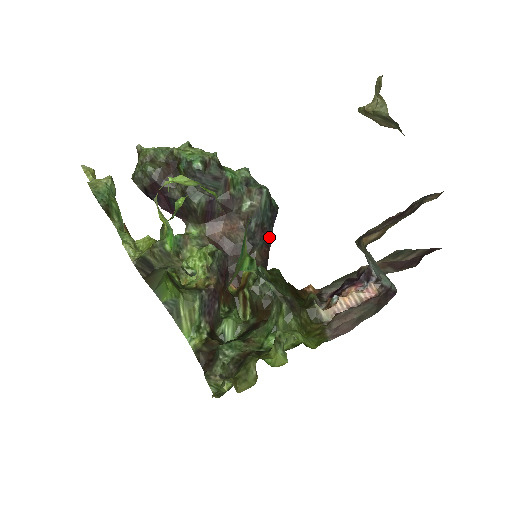
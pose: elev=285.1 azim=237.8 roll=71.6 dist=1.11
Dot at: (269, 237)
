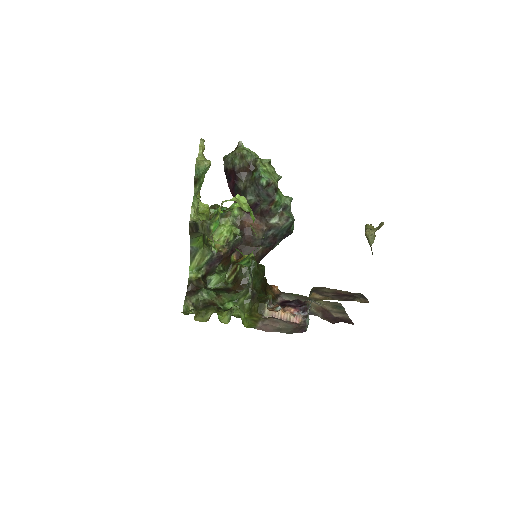
Dot at: (275, 245)
